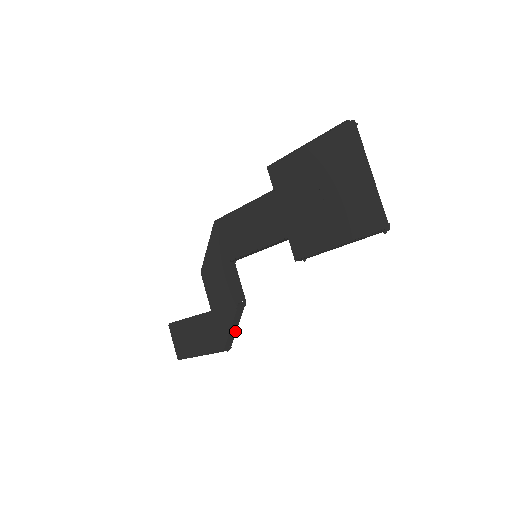
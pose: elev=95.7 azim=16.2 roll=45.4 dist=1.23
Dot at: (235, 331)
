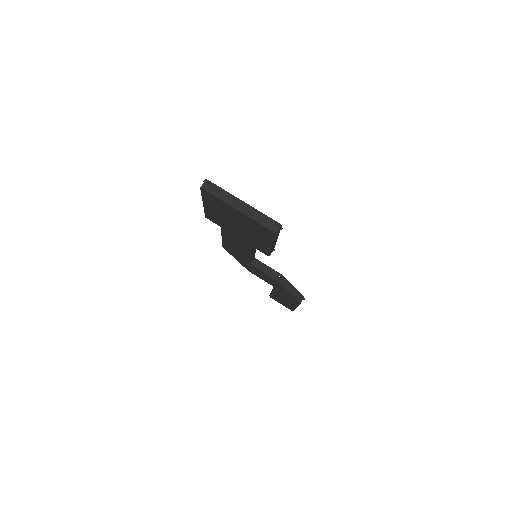
Dot at: (295, 289)
